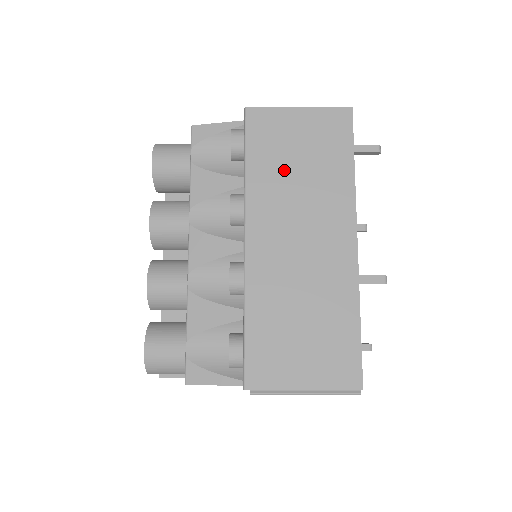
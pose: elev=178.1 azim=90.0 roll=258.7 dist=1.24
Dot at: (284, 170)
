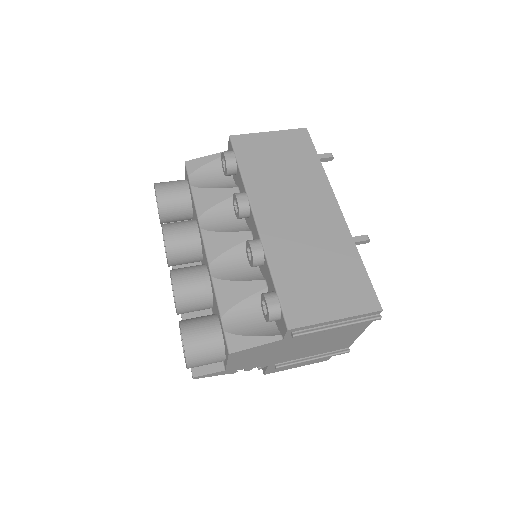
Dot at: (271, 170)
